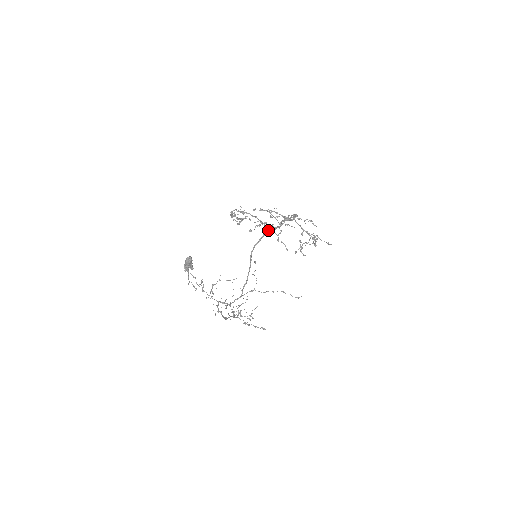
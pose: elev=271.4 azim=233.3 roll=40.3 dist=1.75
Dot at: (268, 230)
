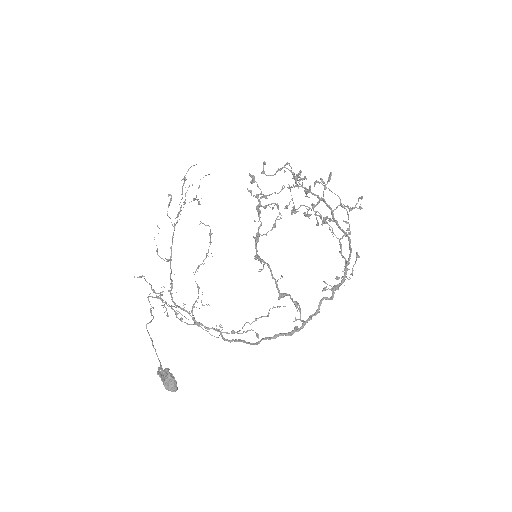
Dot at: (301, 327)
